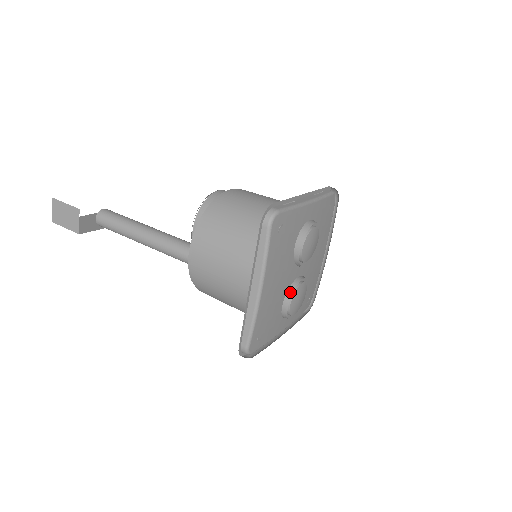
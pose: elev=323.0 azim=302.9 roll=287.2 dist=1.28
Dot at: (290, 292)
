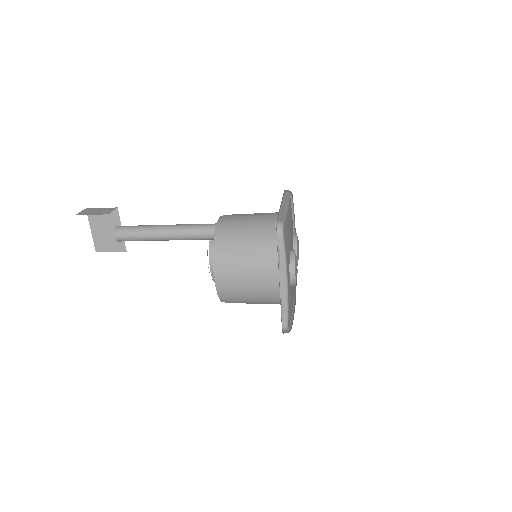
Dot at: occluded
